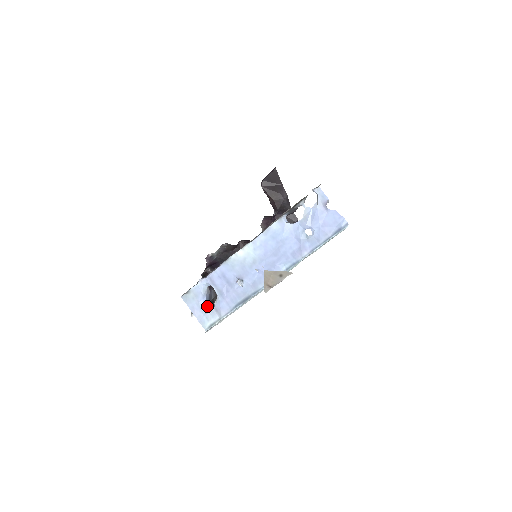
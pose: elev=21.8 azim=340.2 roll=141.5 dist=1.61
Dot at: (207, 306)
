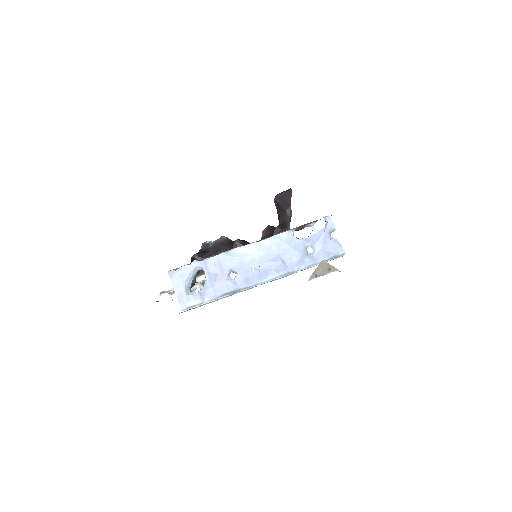
Dot at: (190, 288)
